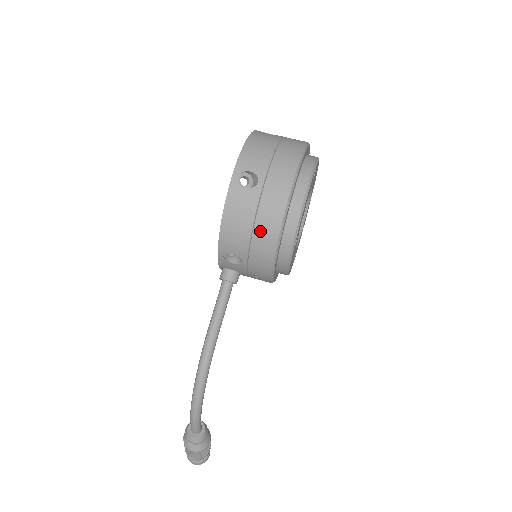
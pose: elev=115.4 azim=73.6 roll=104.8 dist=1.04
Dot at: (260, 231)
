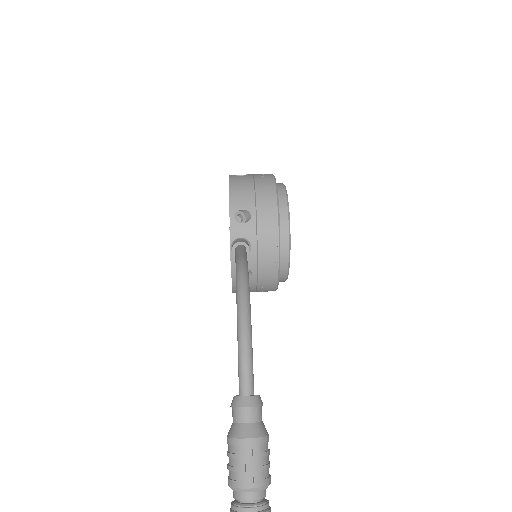
Dot at: (261, 187)
